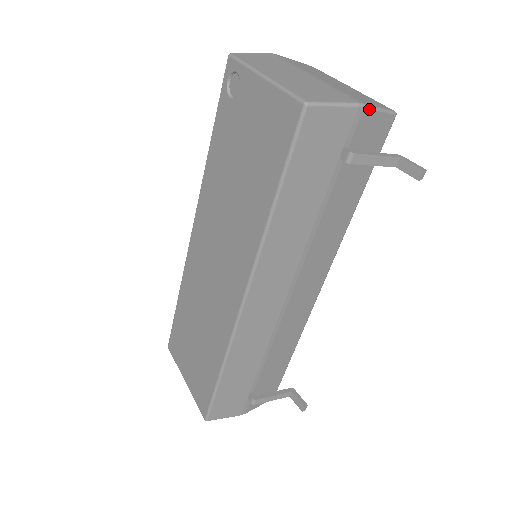
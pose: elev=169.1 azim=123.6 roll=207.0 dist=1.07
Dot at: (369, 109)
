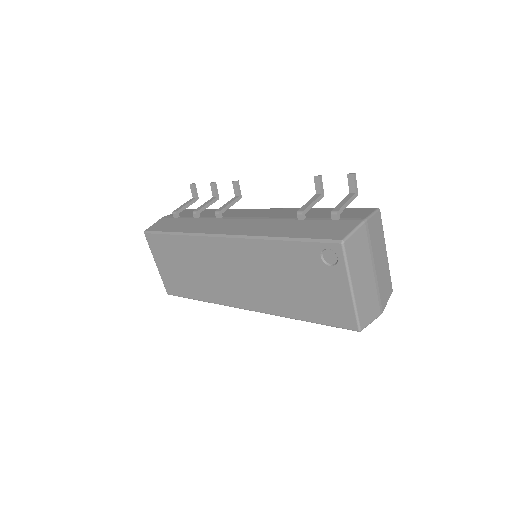
Dot at: (383, 310)
